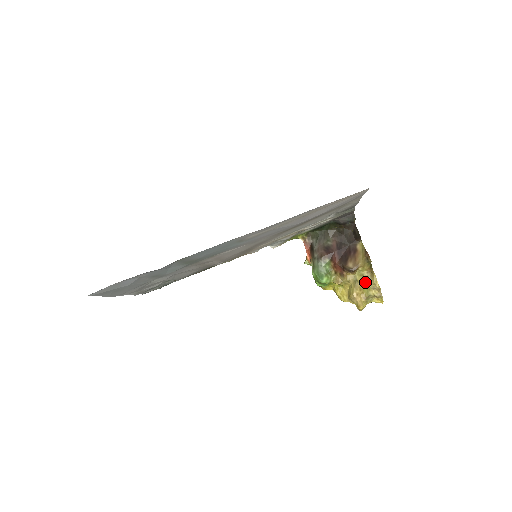
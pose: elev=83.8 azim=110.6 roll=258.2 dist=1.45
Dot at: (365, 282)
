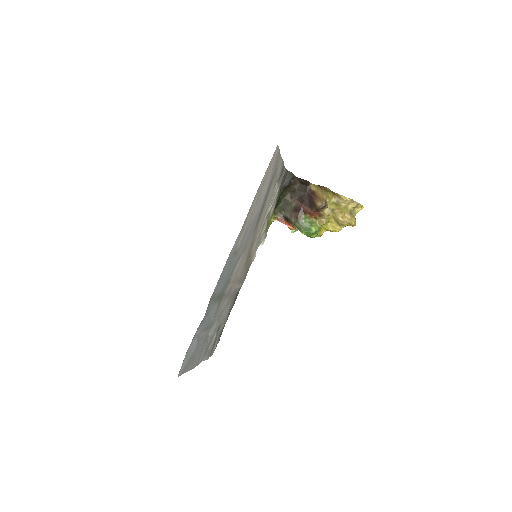
Dot at: (339, 205)
